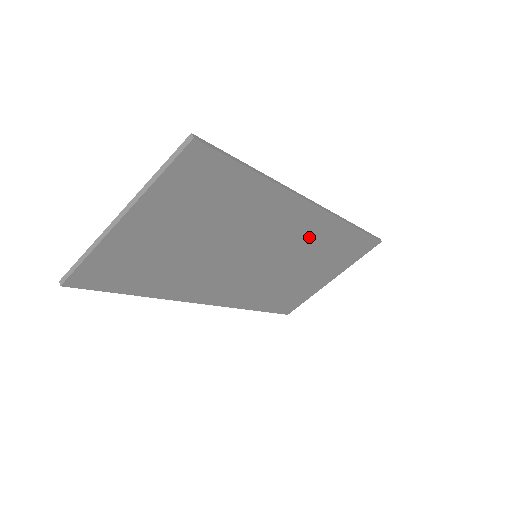
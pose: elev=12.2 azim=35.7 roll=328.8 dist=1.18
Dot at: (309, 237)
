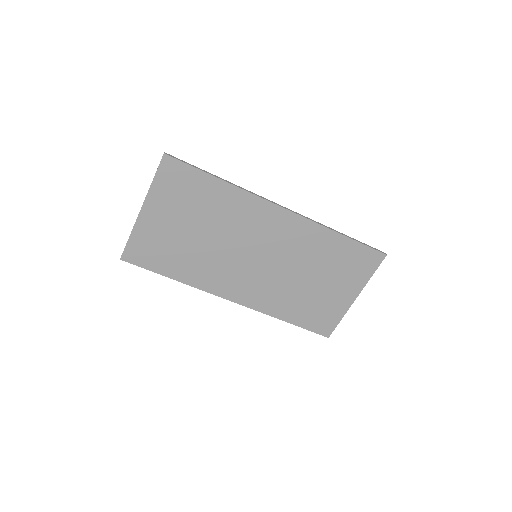
Dot at: (295, 240)
